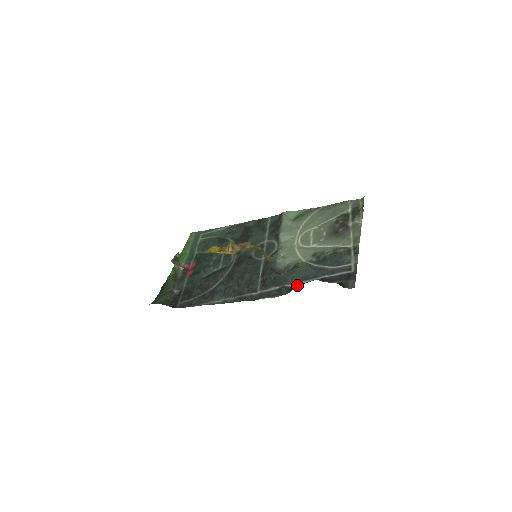
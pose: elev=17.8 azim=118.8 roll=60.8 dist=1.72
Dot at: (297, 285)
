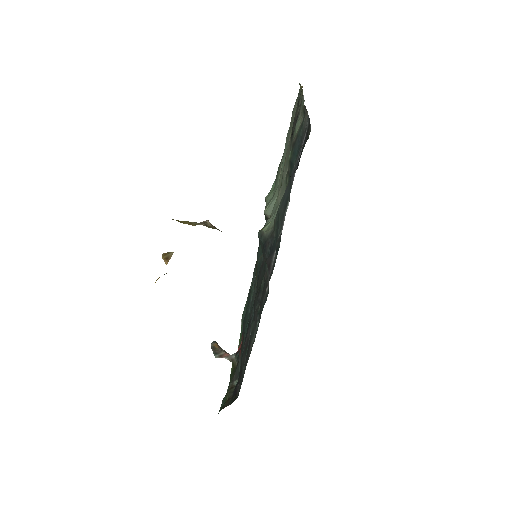
Dot at: (283, 221)
